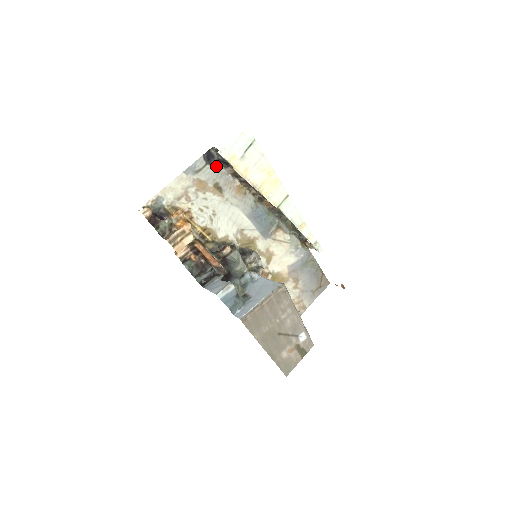
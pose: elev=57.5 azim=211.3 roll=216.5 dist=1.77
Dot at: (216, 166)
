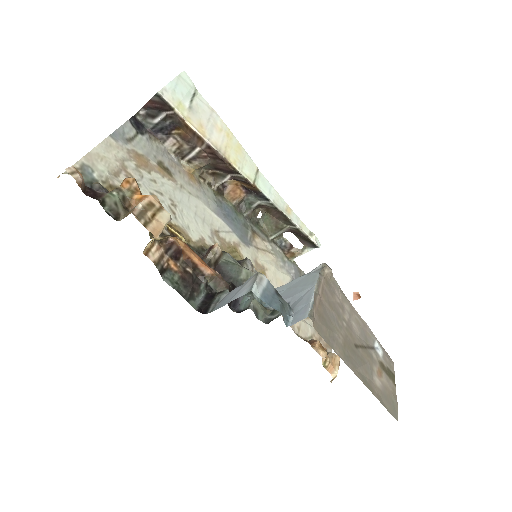
Dot at: (150, 140)
